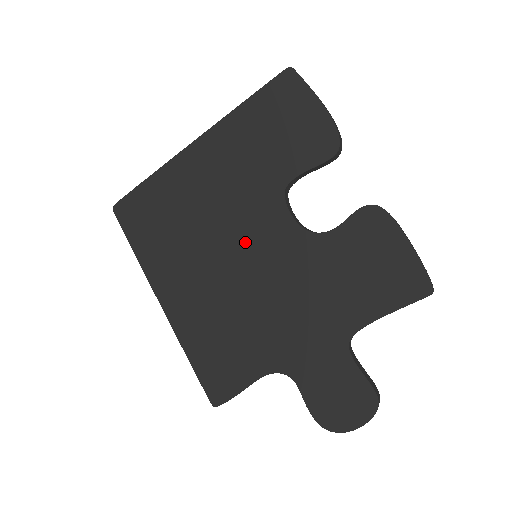
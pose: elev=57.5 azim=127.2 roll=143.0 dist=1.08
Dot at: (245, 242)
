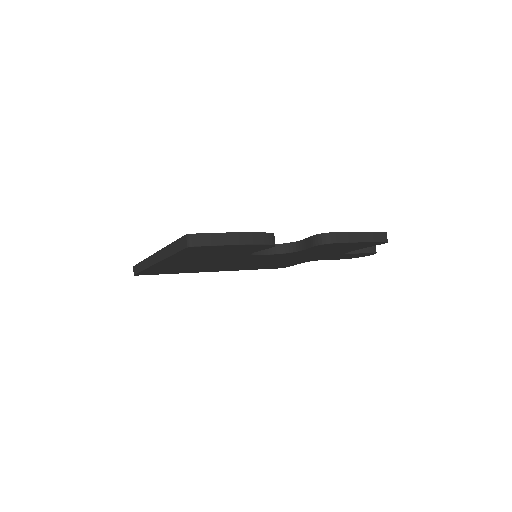
Dot at: (245, 261)
